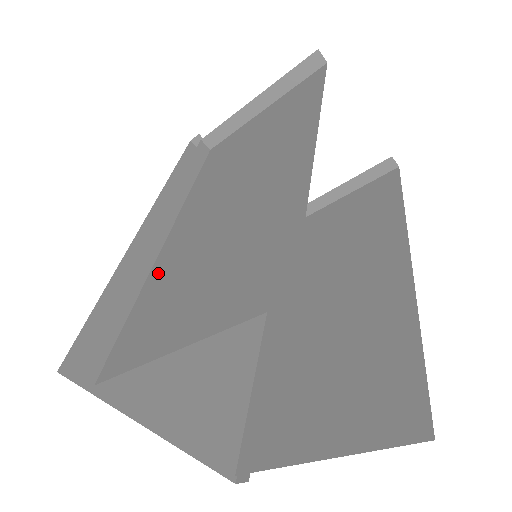
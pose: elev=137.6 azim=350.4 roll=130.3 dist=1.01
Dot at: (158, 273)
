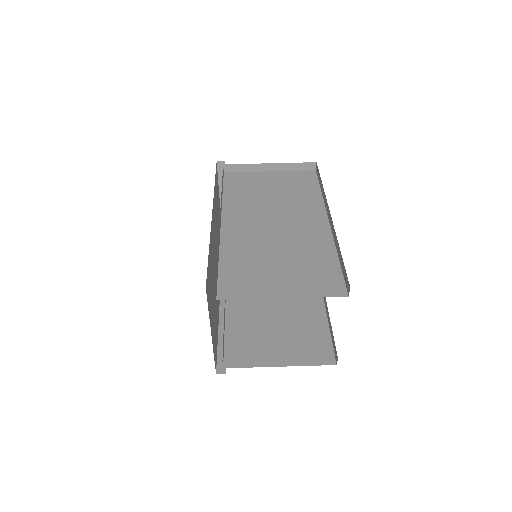
Dot at: (231, 250)
